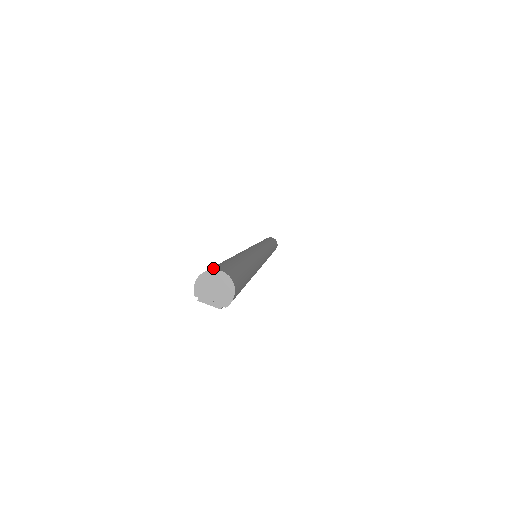
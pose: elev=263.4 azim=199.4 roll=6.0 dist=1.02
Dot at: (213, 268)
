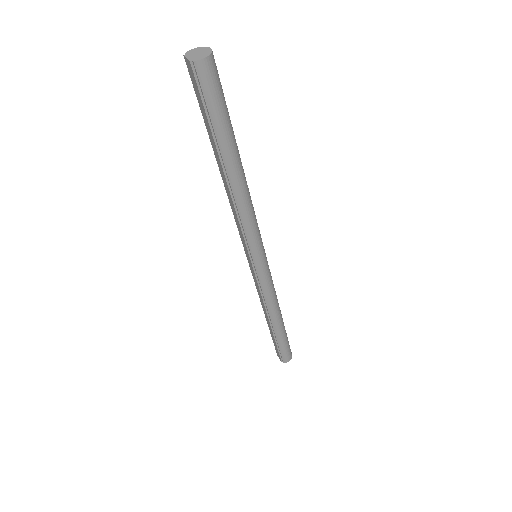
Dot at: occluded
